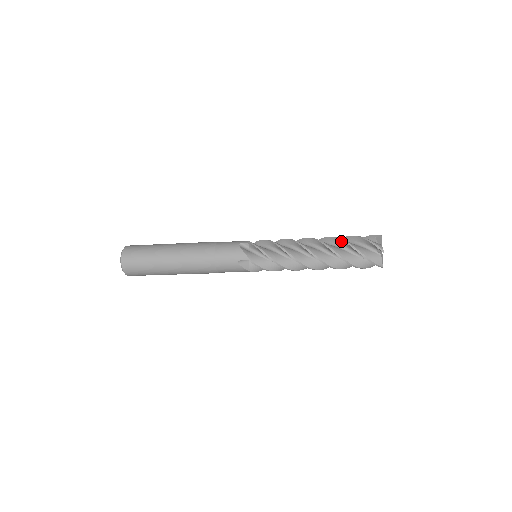
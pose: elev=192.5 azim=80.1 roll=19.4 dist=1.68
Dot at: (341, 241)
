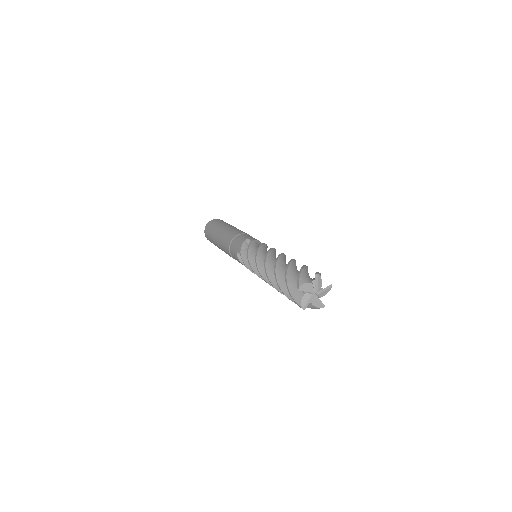
Dot at: (277, 282)
